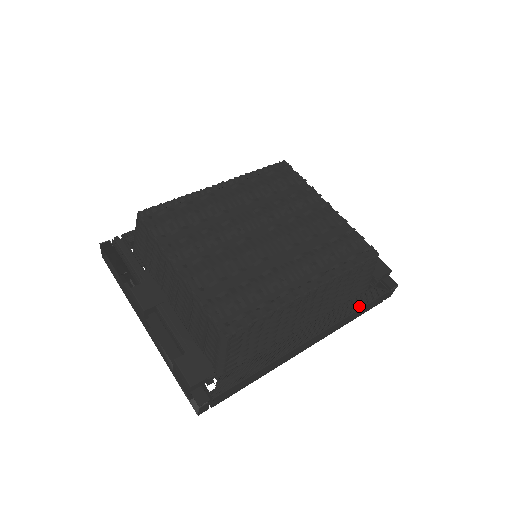
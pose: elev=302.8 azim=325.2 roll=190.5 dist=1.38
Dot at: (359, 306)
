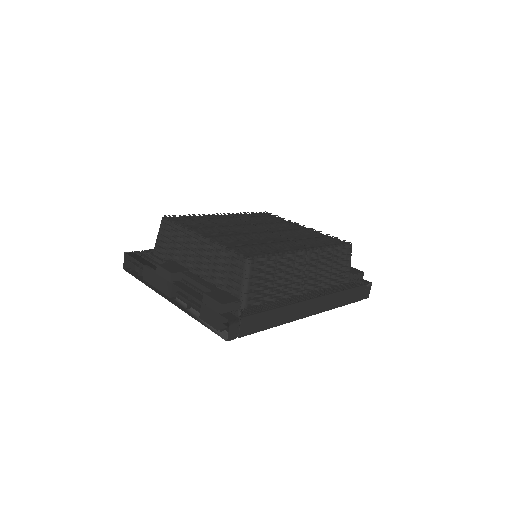
Dot at: (345, 288)
